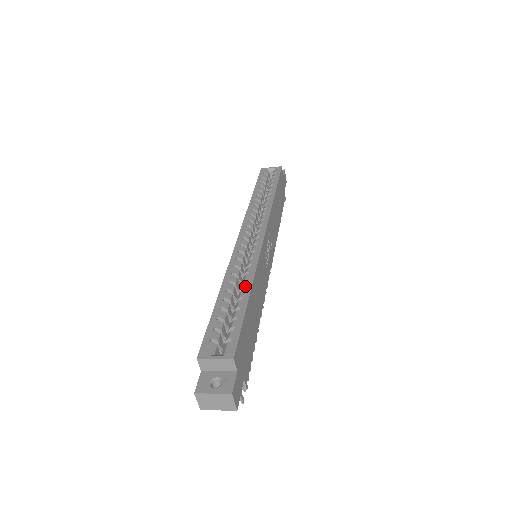
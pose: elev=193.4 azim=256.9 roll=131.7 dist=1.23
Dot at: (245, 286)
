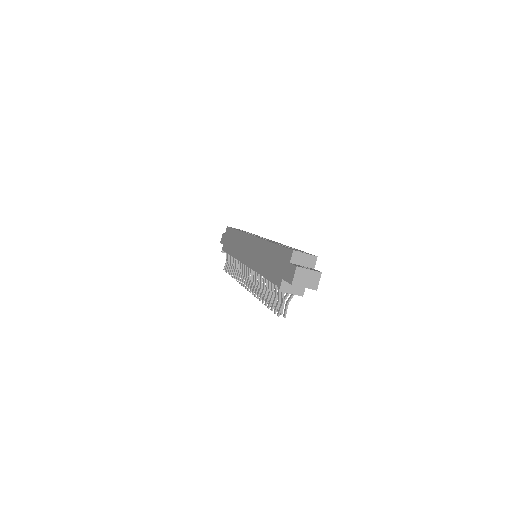
Dot at: occluded
